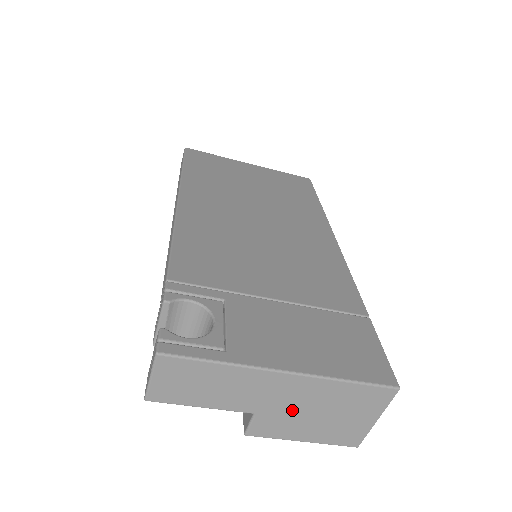
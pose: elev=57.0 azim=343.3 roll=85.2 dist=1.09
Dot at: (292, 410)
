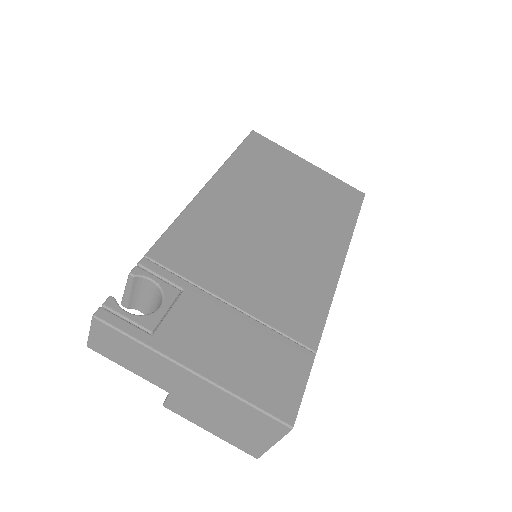
Dot at: (200, 404)
